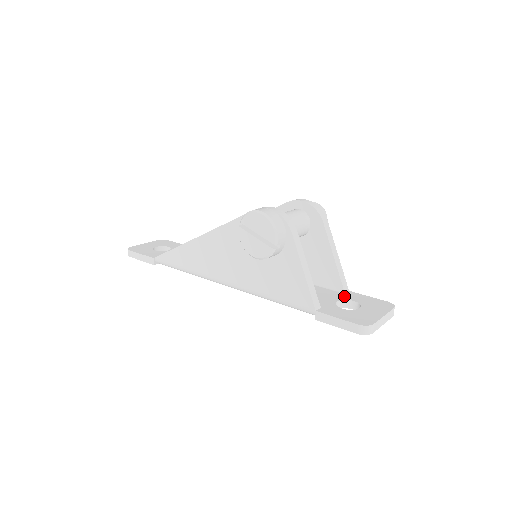
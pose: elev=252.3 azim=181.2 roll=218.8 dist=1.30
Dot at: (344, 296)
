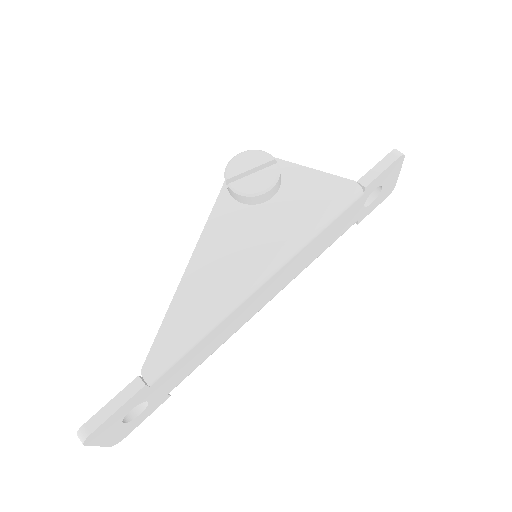
Dot at: occluded
